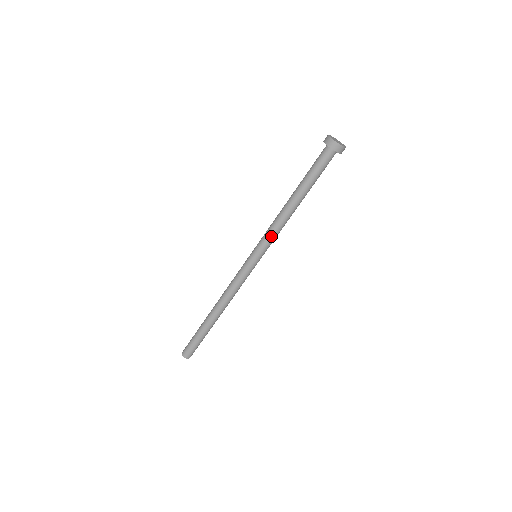
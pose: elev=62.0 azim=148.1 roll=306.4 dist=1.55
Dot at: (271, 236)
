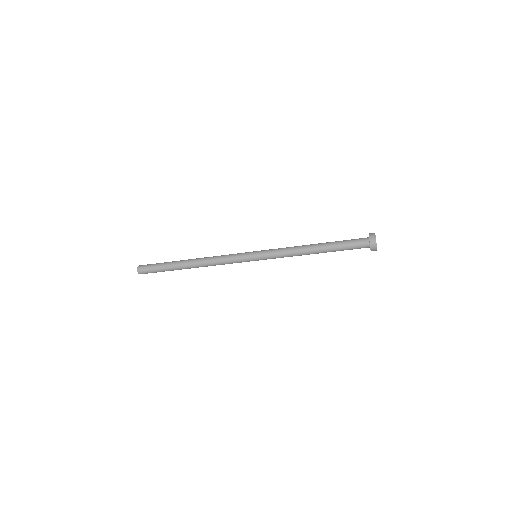
Dot at: (279, 255)
